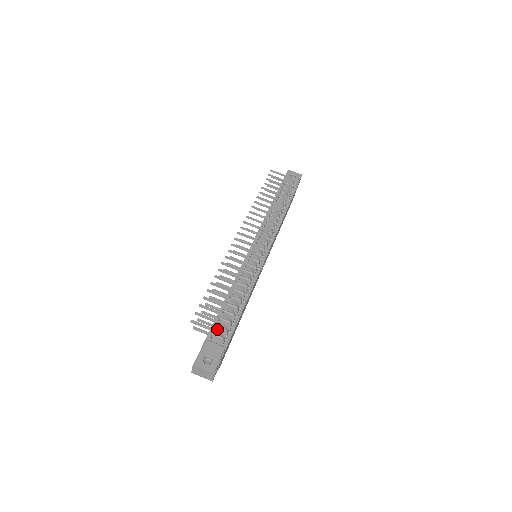
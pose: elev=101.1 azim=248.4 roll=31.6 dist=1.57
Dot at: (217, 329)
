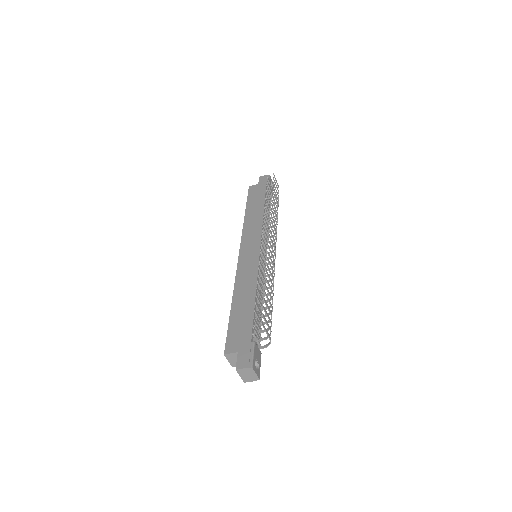
Dot at: occluded
